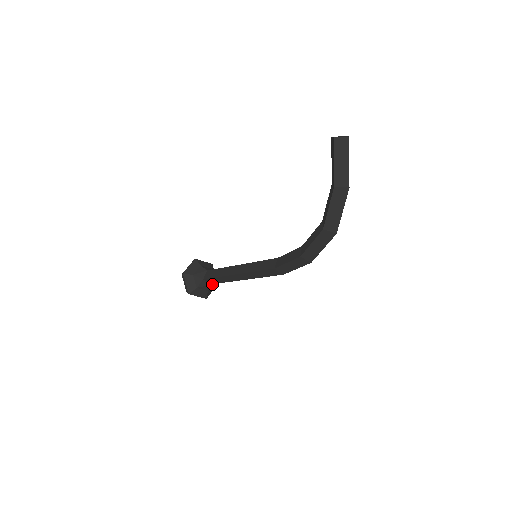
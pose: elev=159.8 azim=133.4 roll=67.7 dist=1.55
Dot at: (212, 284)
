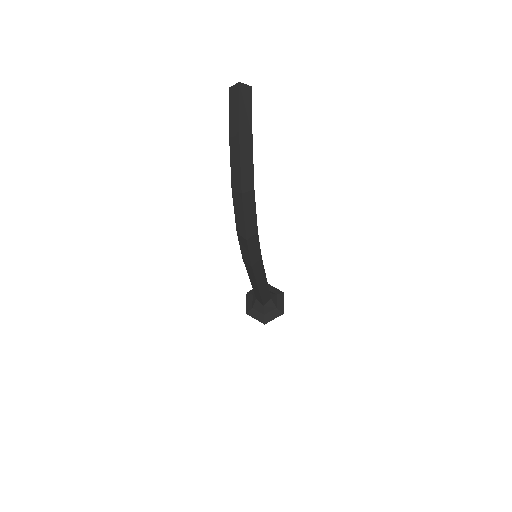
Dot at: (271, 309)
